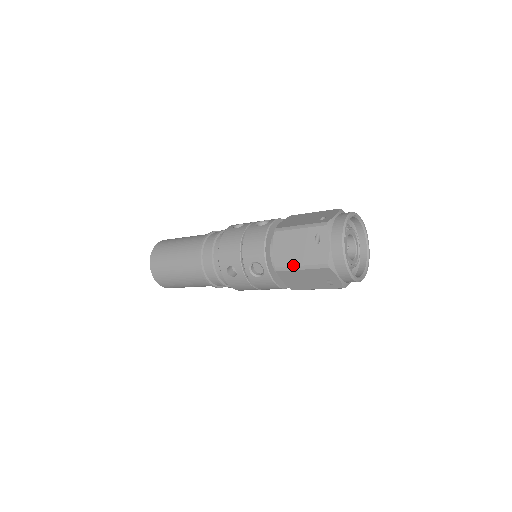
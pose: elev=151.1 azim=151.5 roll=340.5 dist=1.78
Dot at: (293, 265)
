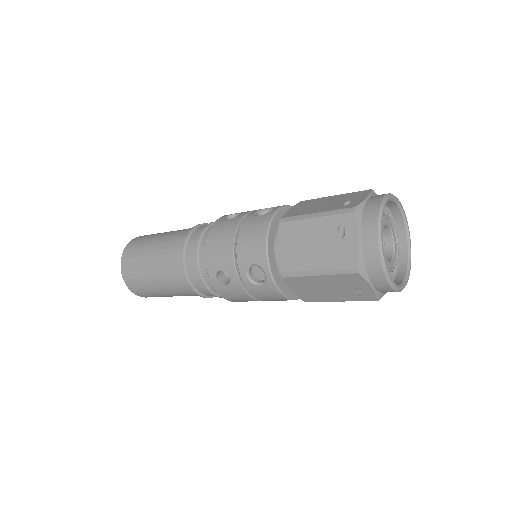
Dot at: (307, 269)
